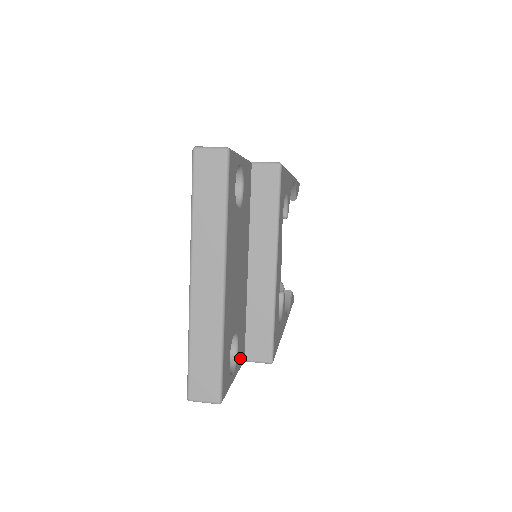
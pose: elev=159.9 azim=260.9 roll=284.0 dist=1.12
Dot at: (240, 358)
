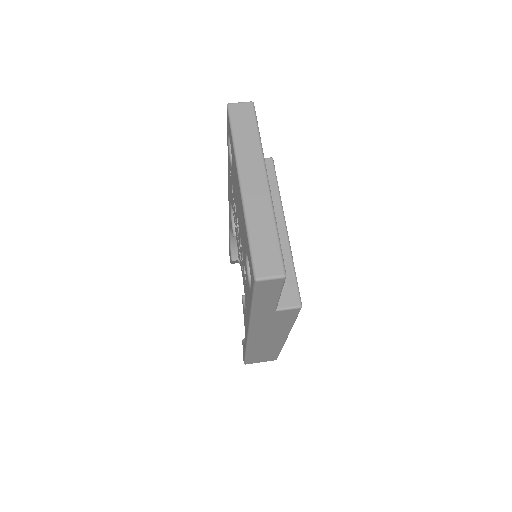
Dot at: occluded
